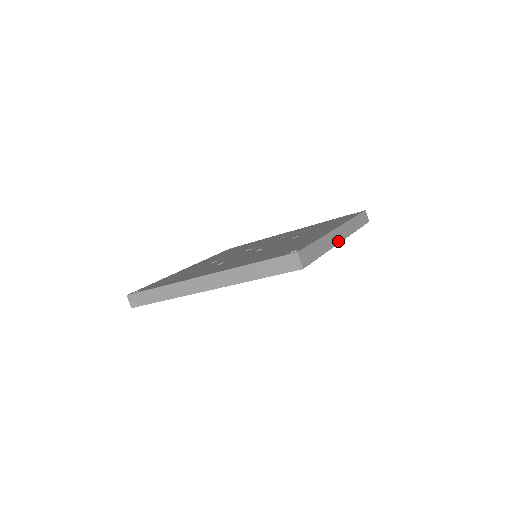
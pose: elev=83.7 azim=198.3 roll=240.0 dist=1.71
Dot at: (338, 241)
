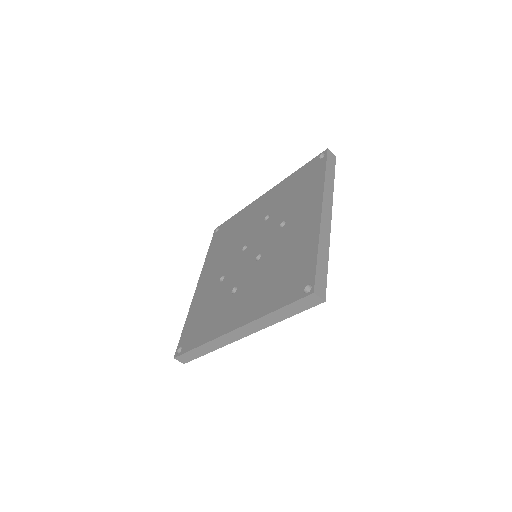
Dot at: (329, 225)
